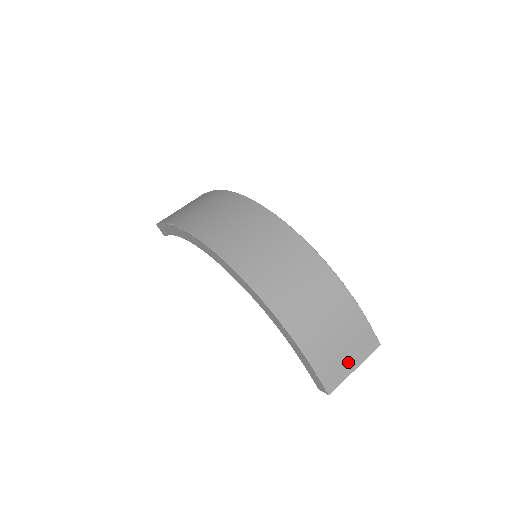
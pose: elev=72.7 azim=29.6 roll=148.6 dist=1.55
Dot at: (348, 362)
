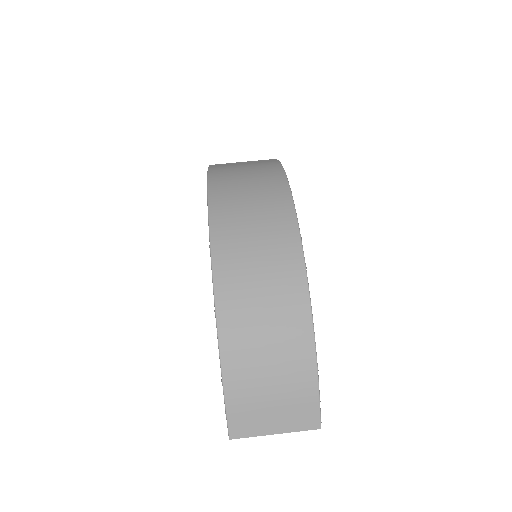
Dot at: (270, 422)
